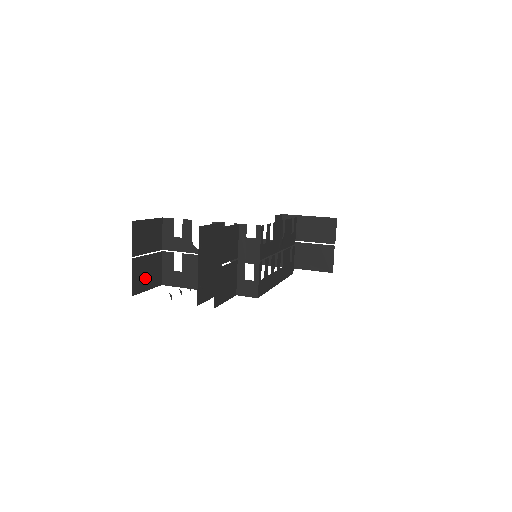
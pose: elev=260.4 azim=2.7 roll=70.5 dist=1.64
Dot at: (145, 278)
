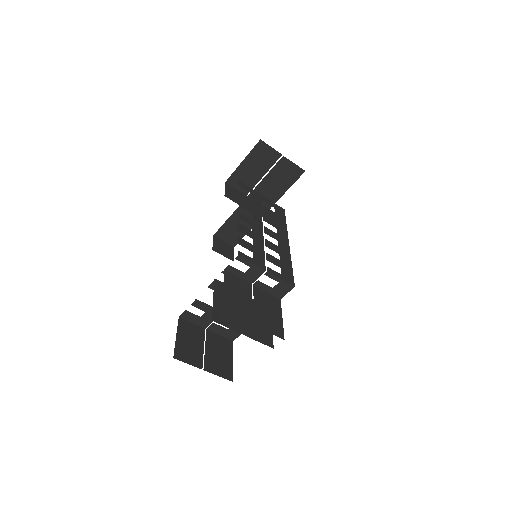
Dot at: (222, 360)
